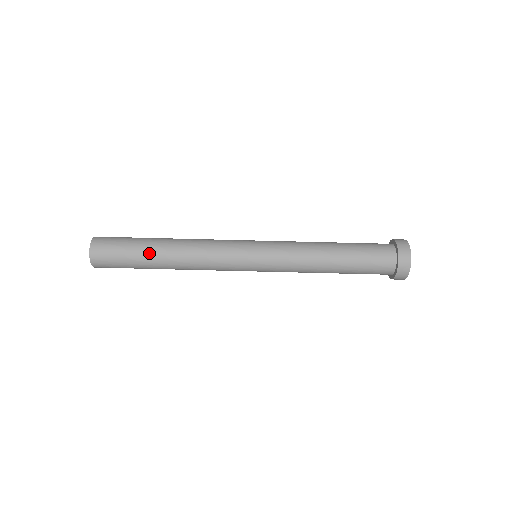
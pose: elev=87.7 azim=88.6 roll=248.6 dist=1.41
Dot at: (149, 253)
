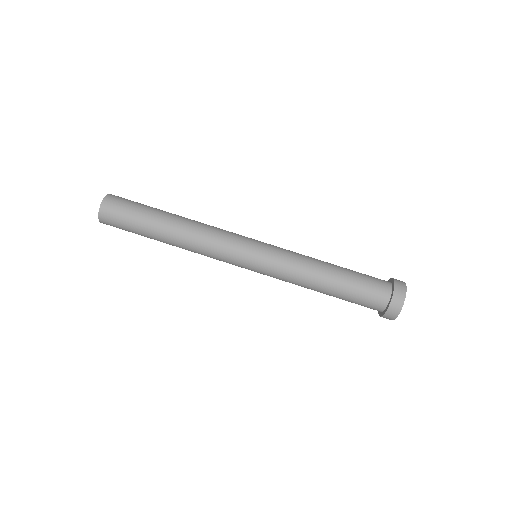
Dot at: (158, 217)
